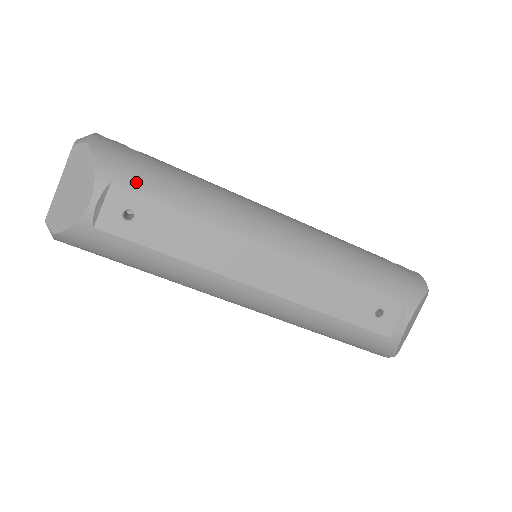
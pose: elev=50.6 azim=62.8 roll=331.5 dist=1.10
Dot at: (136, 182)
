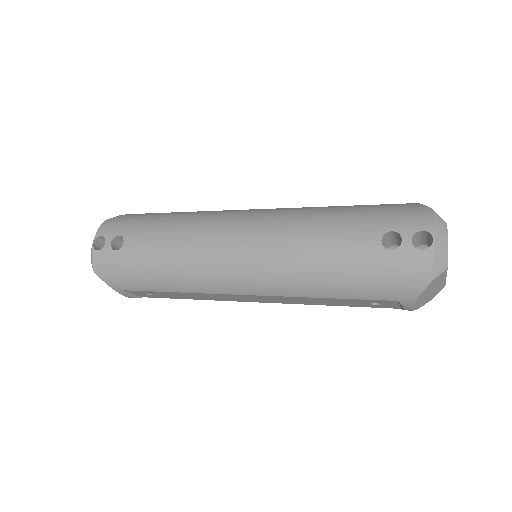
Dot at: (133, 286)
